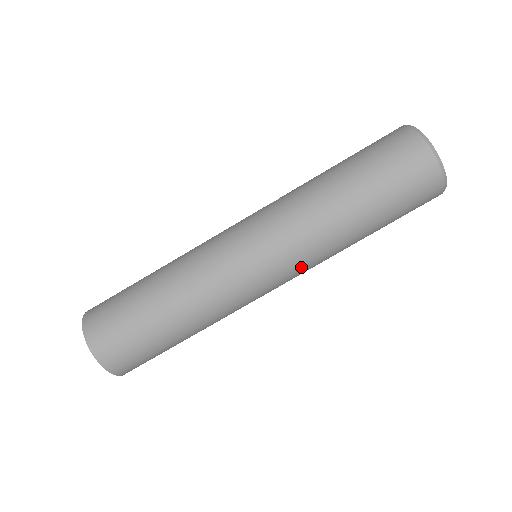
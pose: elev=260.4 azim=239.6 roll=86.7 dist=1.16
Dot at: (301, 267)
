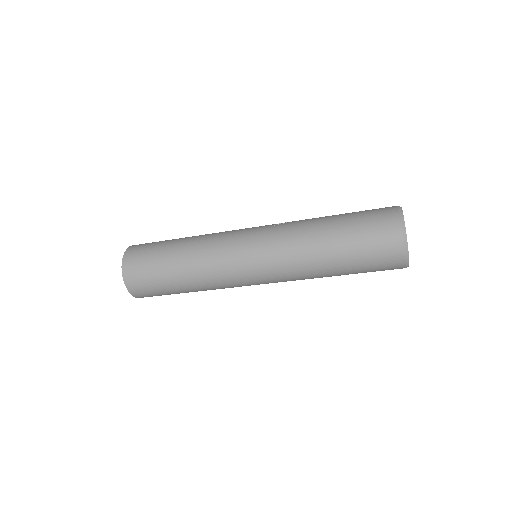
Dot at: (282, 280)
